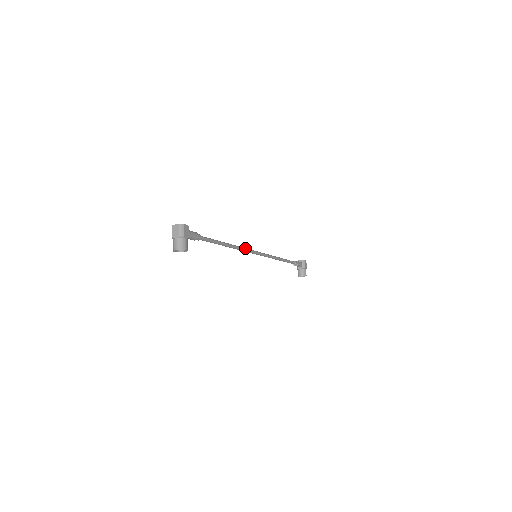
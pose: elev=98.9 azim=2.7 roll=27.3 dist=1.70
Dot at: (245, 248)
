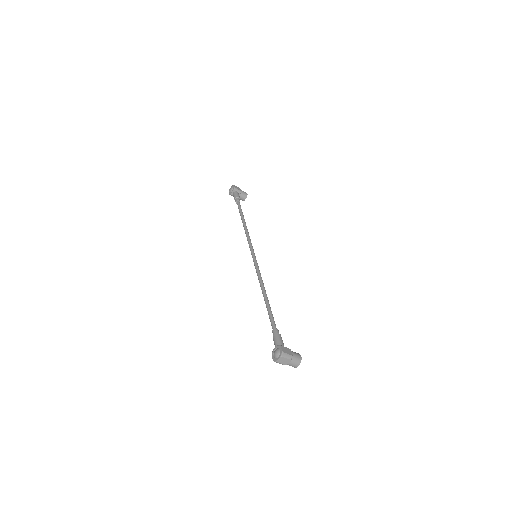
Dot at: (257, 269)
